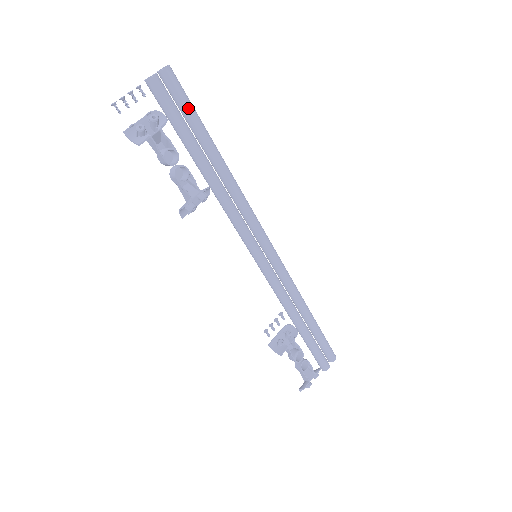
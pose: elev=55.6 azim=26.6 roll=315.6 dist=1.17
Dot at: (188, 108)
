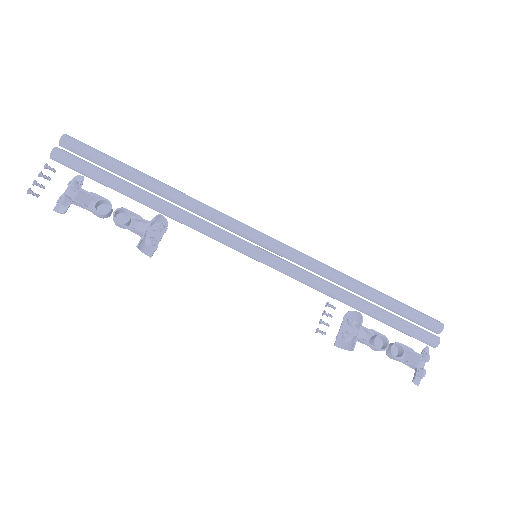
Dot at: (99, 158)
